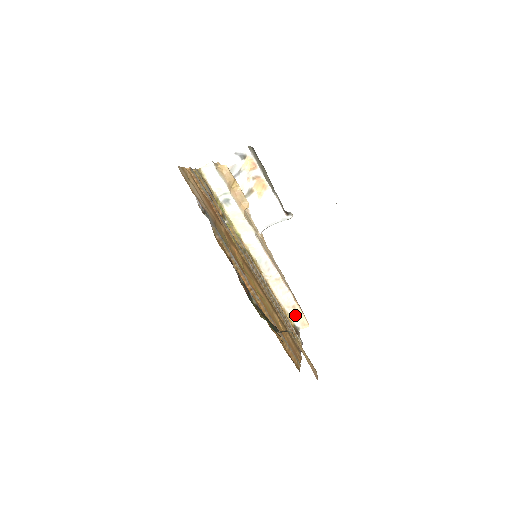
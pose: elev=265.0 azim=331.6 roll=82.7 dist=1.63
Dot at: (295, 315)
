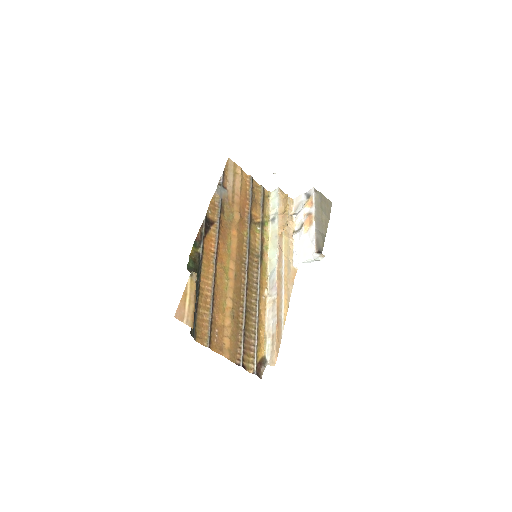
Dot at: (271, 346)
